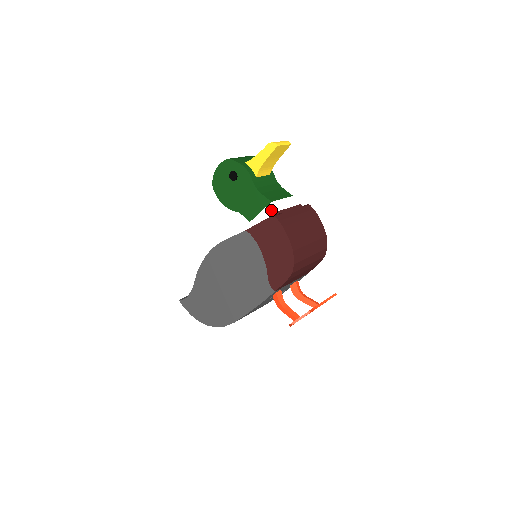
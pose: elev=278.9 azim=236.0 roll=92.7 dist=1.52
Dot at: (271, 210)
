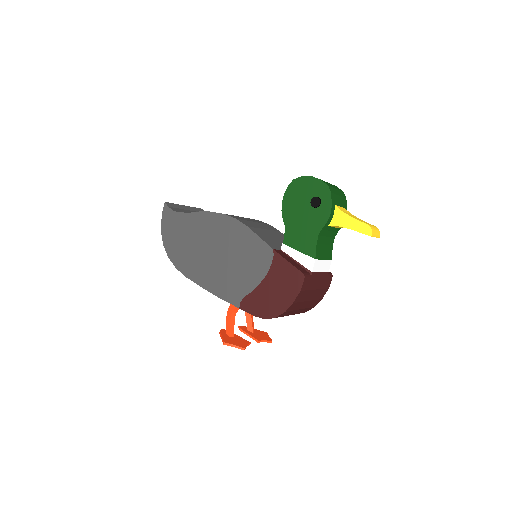
Dot at: (308, 262)
